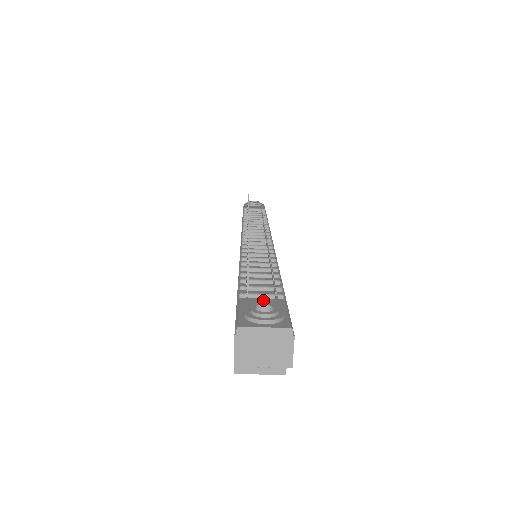
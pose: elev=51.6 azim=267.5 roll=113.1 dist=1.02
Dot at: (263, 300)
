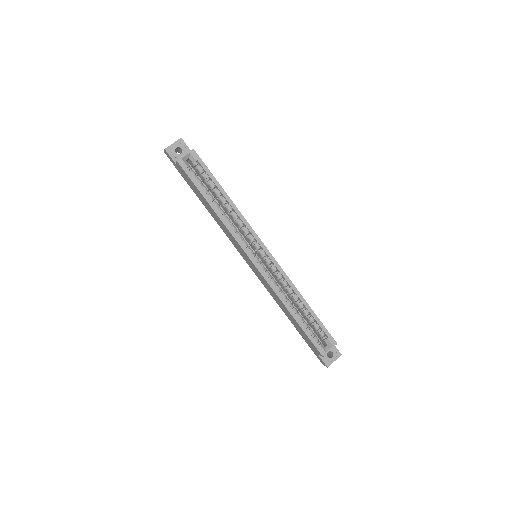
Dot at: occluded
